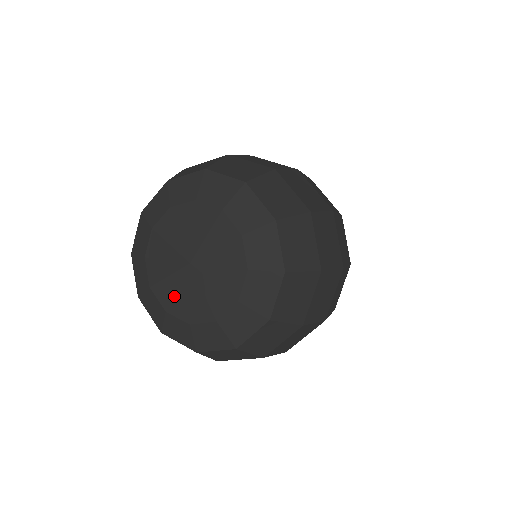
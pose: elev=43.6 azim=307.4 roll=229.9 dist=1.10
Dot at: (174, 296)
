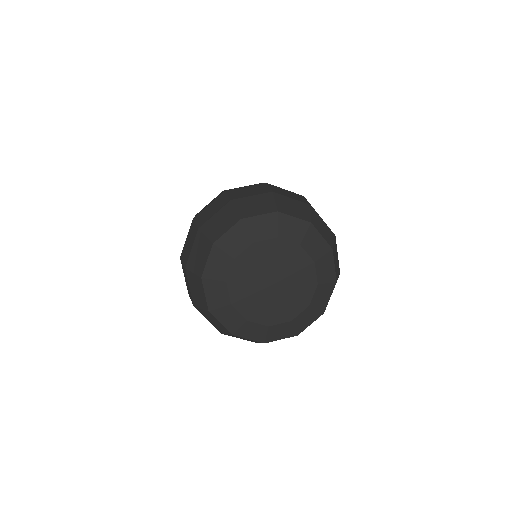
Dot at: (246, 298)
